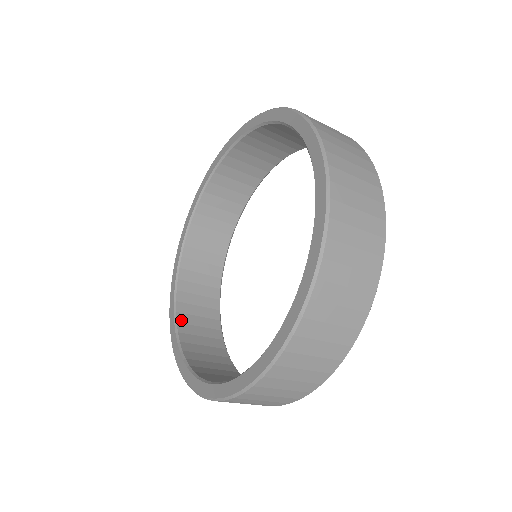
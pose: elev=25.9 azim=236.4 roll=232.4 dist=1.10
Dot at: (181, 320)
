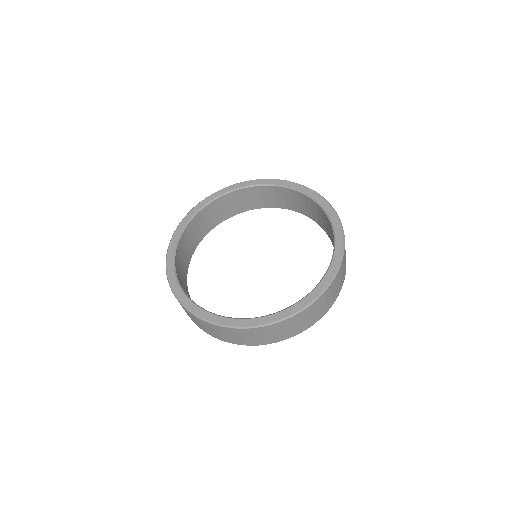
Dot at: (178, 278)
